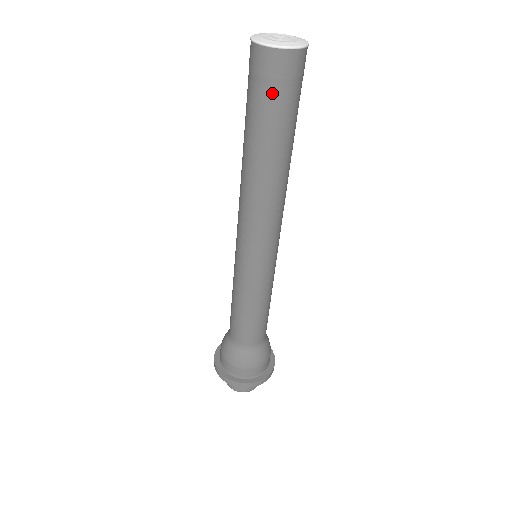
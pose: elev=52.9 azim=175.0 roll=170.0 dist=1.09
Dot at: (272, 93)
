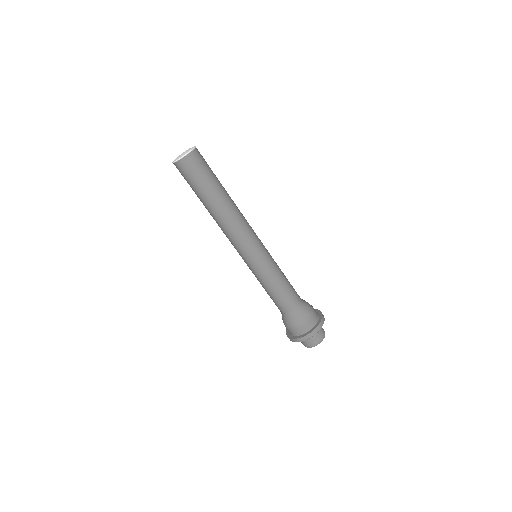
Dot at: (189, 179)
